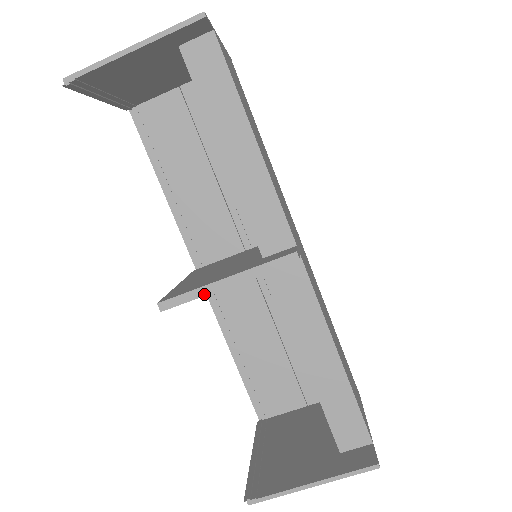
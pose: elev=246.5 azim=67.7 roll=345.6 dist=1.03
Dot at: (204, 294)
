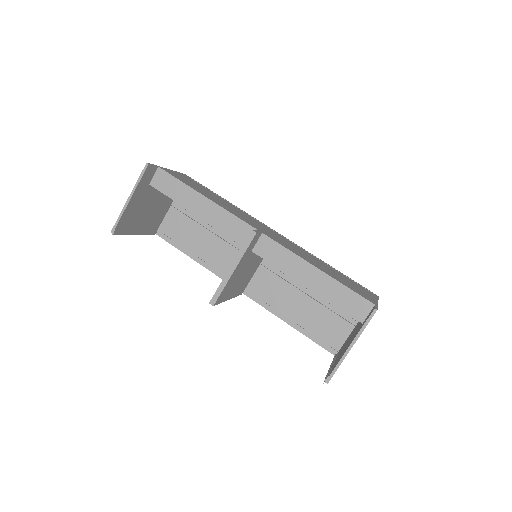
Dot at: (226, 282)
